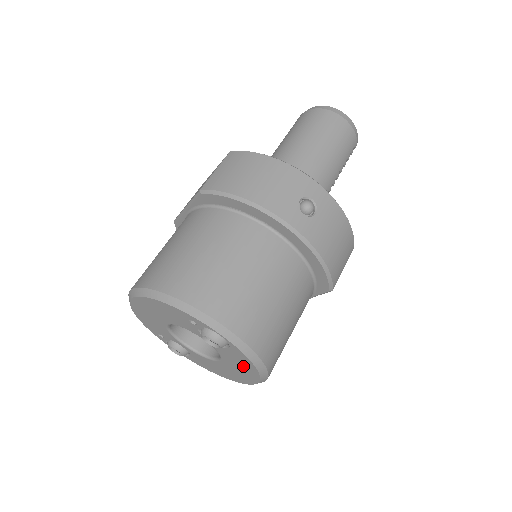
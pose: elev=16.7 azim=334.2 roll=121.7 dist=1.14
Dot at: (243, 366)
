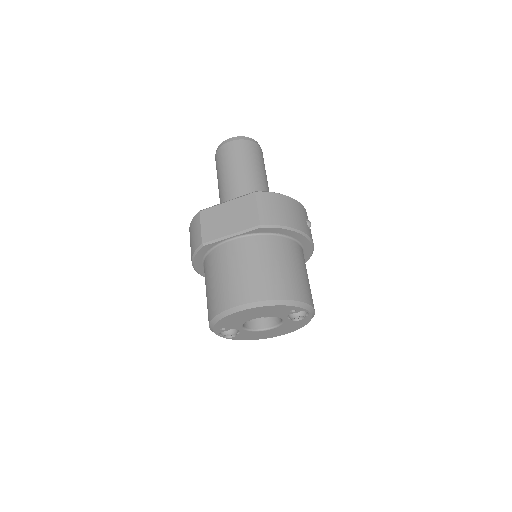
Dot at: (295, 326)
